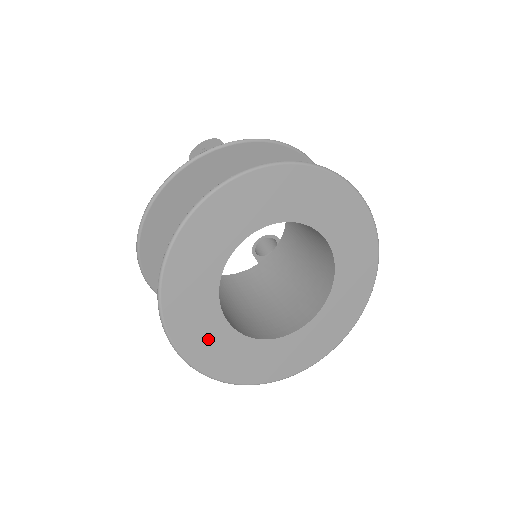
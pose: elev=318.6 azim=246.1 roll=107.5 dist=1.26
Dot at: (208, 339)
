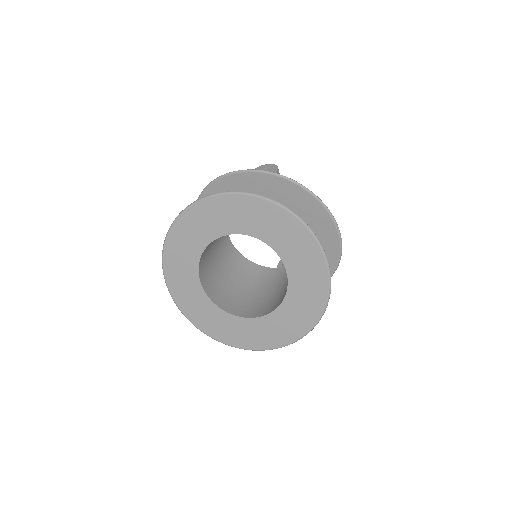
Dot at: (183, 279)
